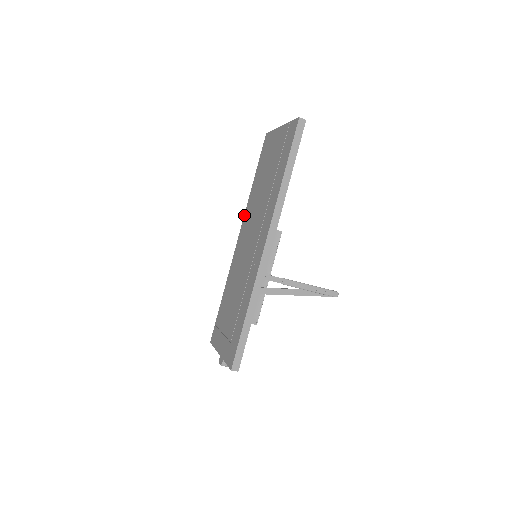
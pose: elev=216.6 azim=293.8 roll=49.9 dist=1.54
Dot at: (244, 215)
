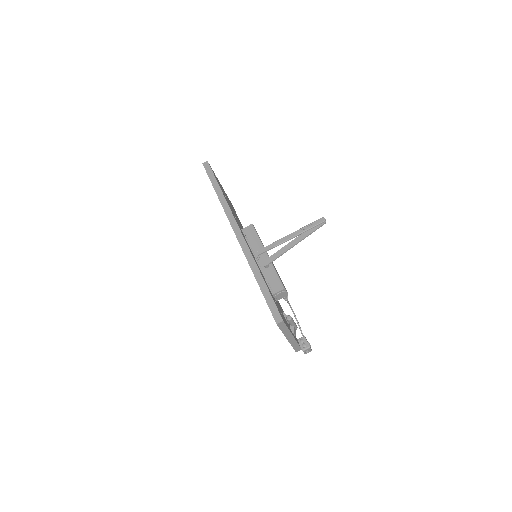
Dot at: occluded
